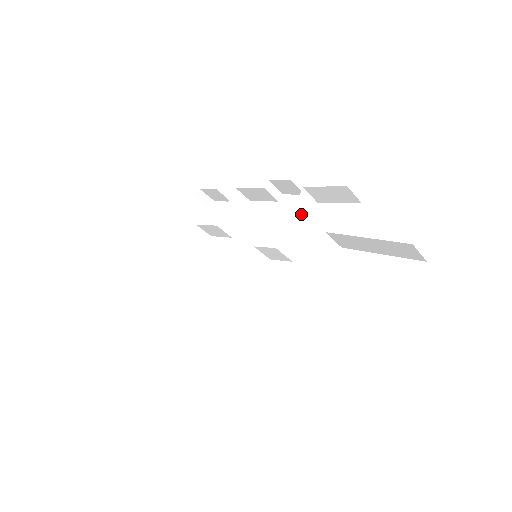
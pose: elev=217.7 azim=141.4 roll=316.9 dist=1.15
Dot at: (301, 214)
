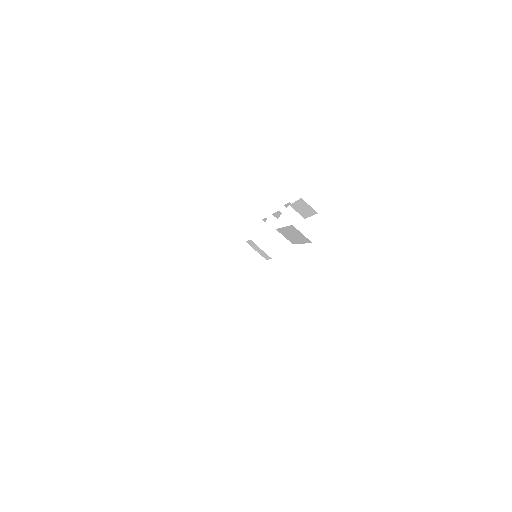
Dot at: (285, 225)
